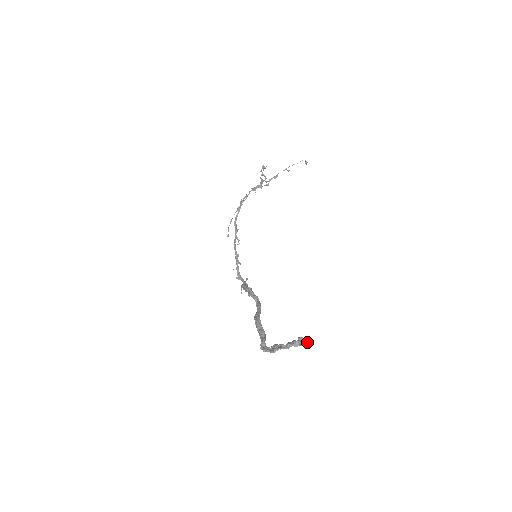
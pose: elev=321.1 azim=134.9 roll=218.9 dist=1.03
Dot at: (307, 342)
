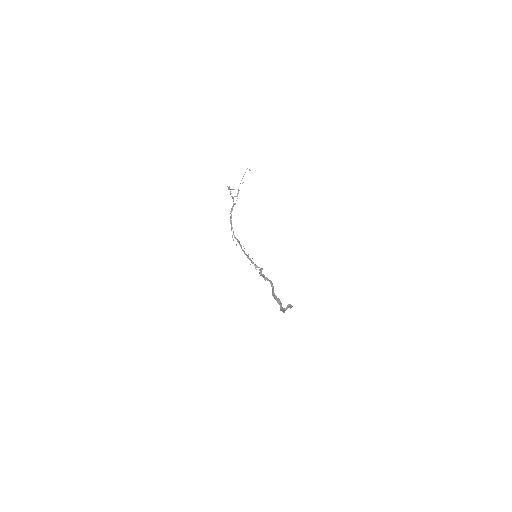
Dot at: (291, 306)
